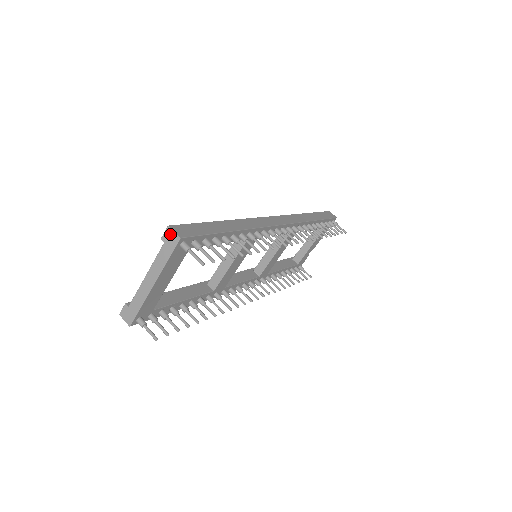
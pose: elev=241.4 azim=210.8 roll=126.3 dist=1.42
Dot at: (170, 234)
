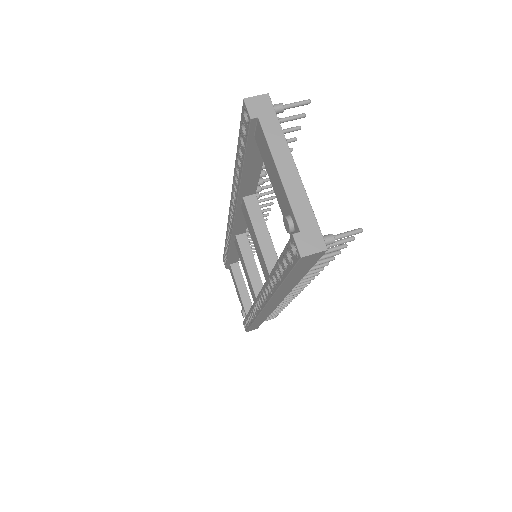
Dot at: (255, 102)
